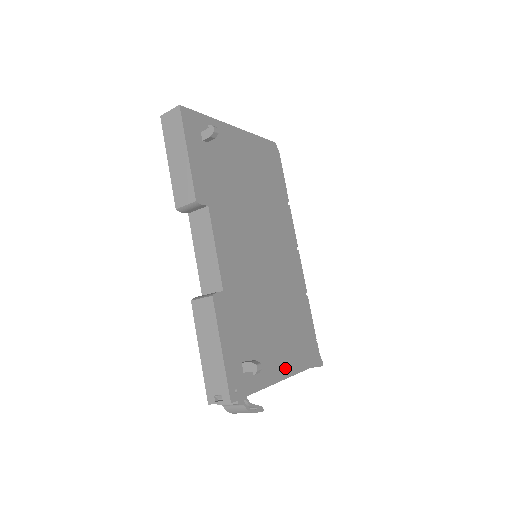
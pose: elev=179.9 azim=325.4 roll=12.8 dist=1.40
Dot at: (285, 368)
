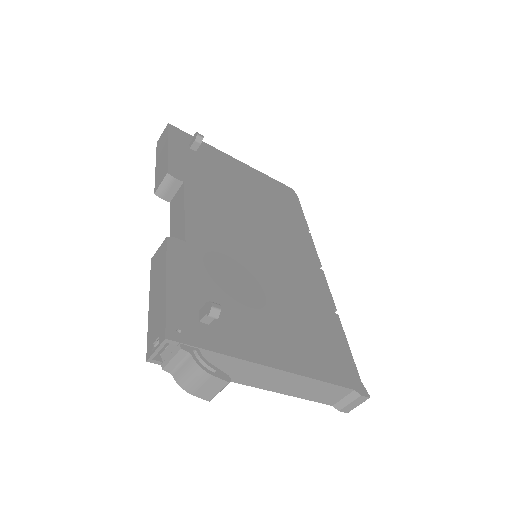
Dot at: (284, 359)
